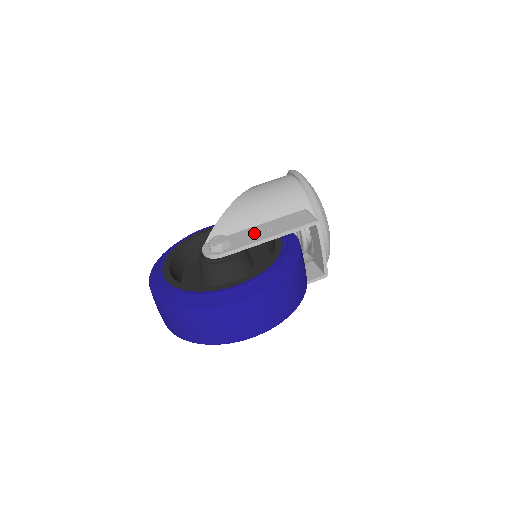
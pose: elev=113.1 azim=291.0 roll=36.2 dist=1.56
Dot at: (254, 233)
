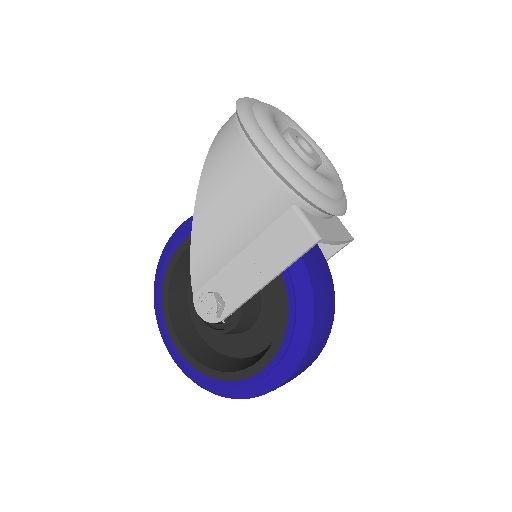
Dot at: (243, 273)
